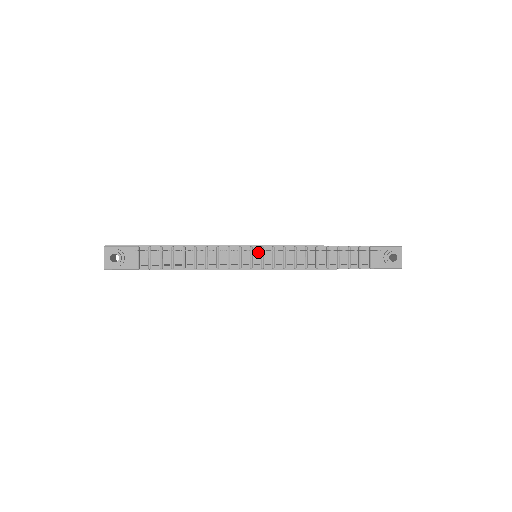
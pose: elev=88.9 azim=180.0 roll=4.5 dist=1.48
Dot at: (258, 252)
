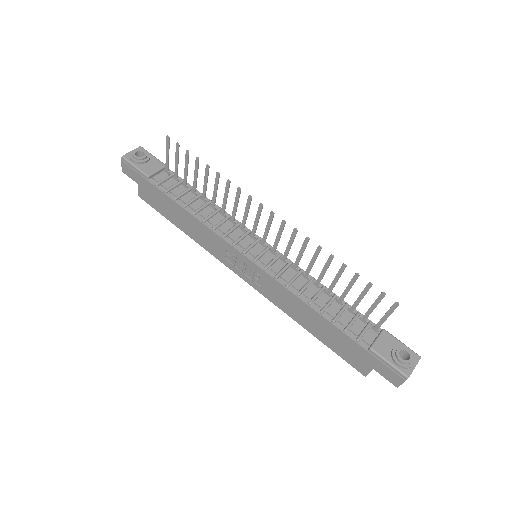
Dot at: (262, 247)
